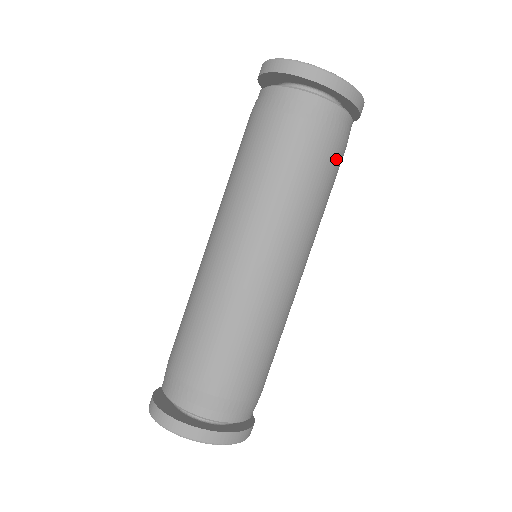
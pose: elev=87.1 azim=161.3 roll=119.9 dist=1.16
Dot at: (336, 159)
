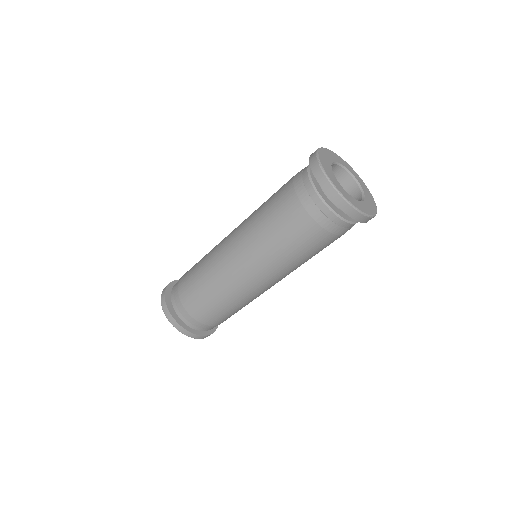
Dot at: (317, 240)
